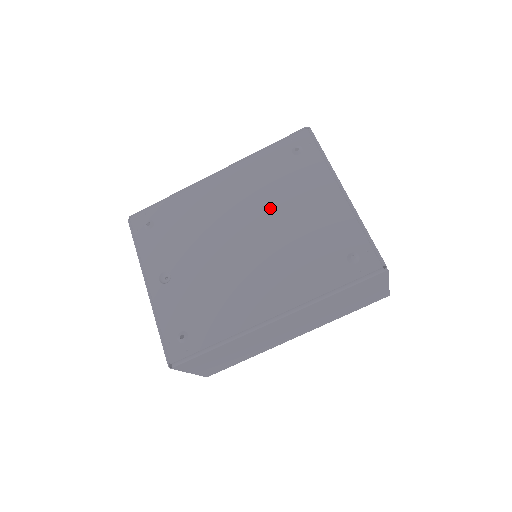
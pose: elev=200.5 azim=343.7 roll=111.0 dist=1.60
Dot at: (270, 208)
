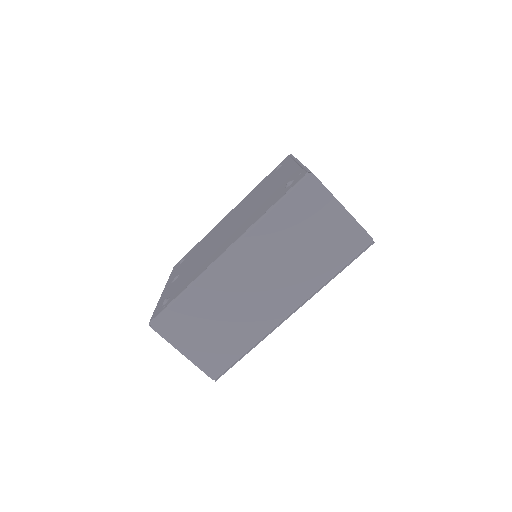
Dot at: (251, 202)
